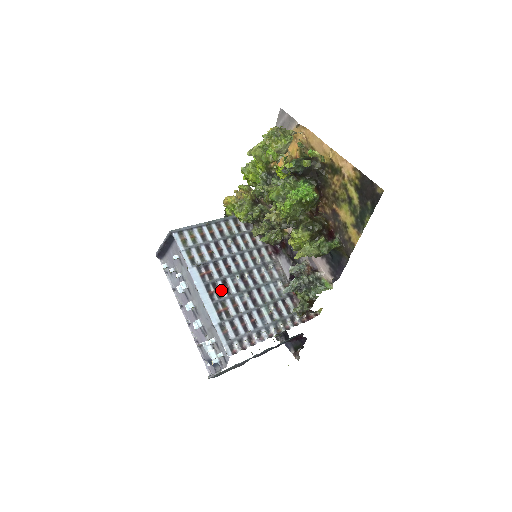
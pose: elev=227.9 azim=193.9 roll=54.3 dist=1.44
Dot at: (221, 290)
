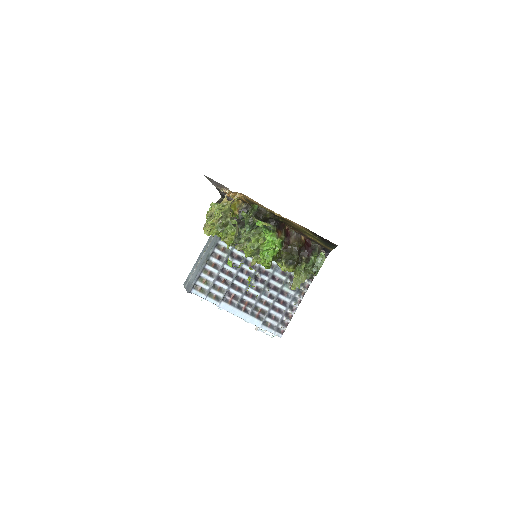
Dot at: (249, 301)
